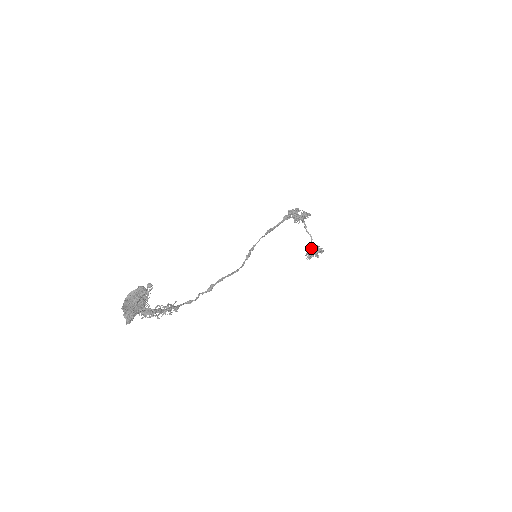
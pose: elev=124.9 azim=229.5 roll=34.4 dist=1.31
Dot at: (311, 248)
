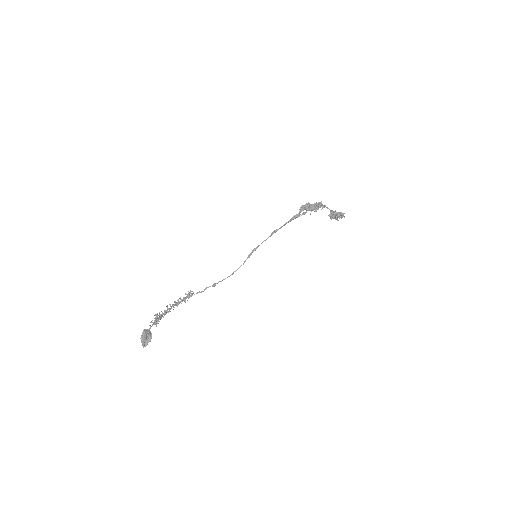
Dot at: (332, 214)
